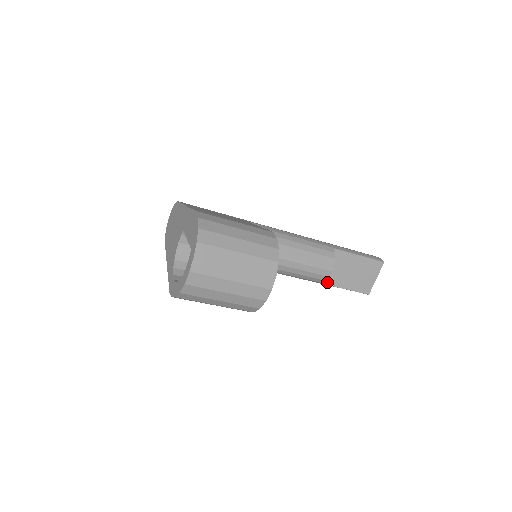
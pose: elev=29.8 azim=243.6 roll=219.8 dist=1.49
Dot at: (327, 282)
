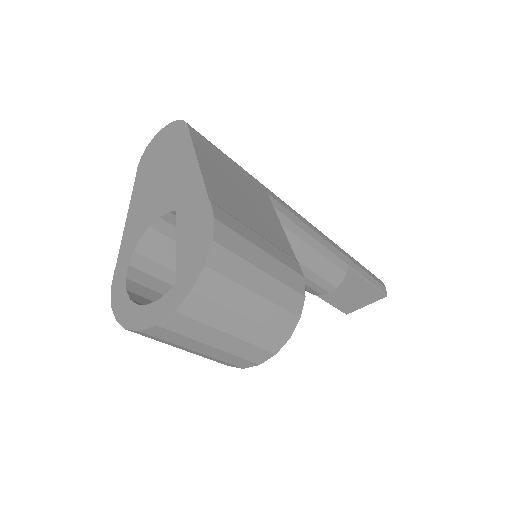
Dot at: occluded
